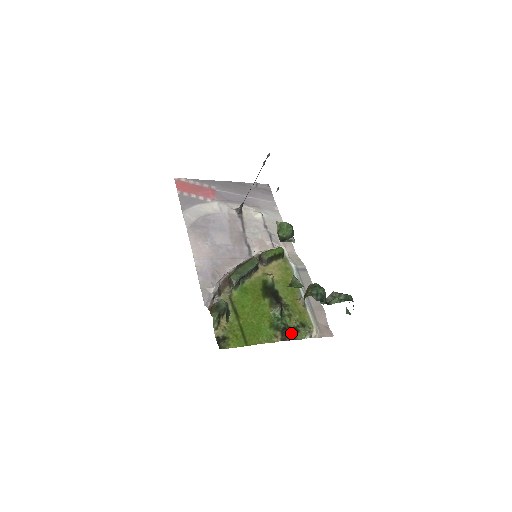
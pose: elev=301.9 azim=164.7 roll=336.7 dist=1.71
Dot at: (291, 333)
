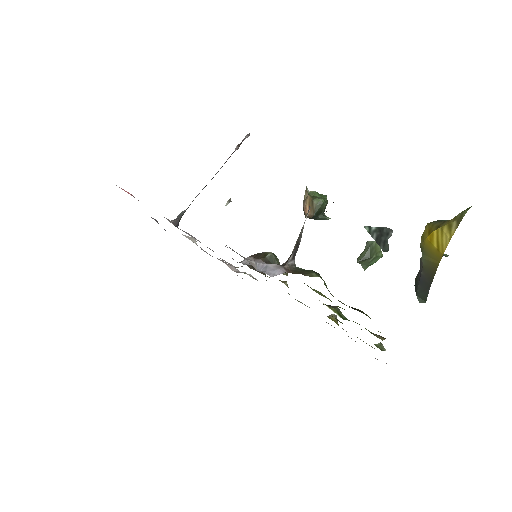
Dot at: occluded
